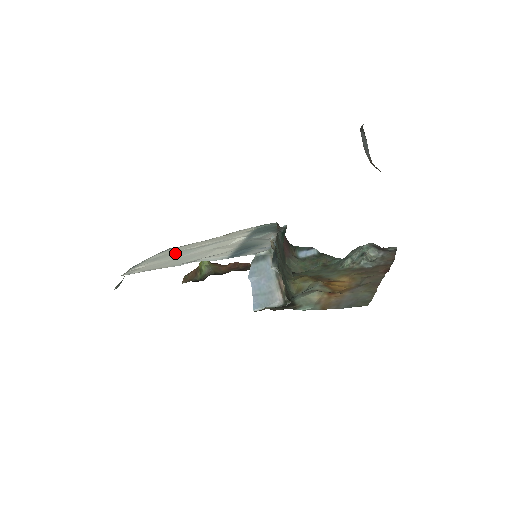
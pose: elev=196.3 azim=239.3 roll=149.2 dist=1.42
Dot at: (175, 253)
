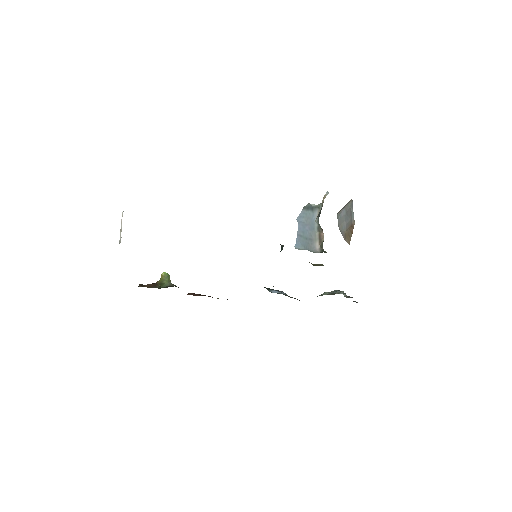
Dot at: occluded
